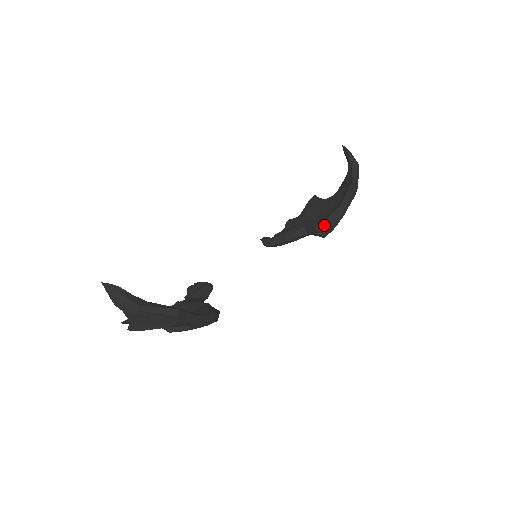
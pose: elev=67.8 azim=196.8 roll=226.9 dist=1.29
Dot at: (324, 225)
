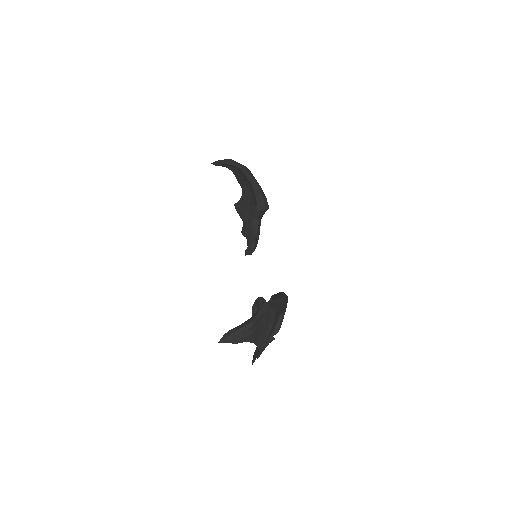
Dot at: (260, 203)
